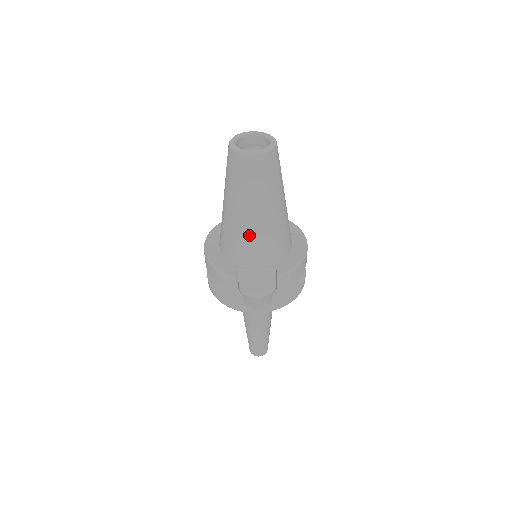
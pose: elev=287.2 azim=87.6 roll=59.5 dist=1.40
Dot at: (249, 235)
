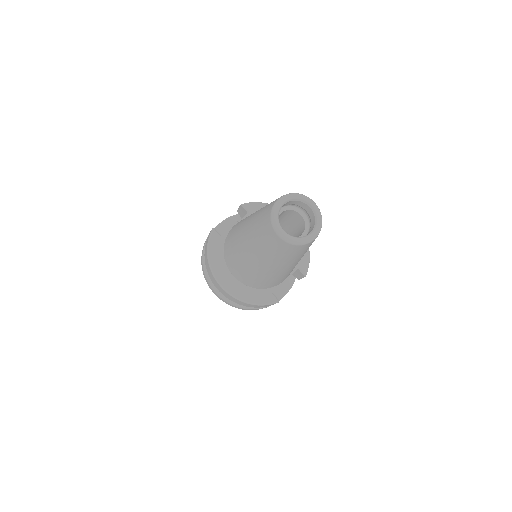
Dot at: occluded
